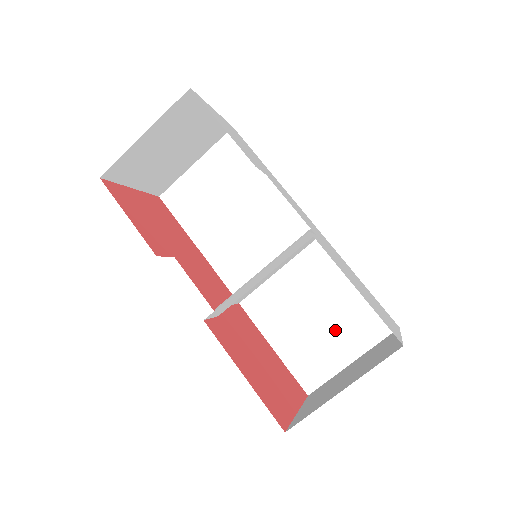
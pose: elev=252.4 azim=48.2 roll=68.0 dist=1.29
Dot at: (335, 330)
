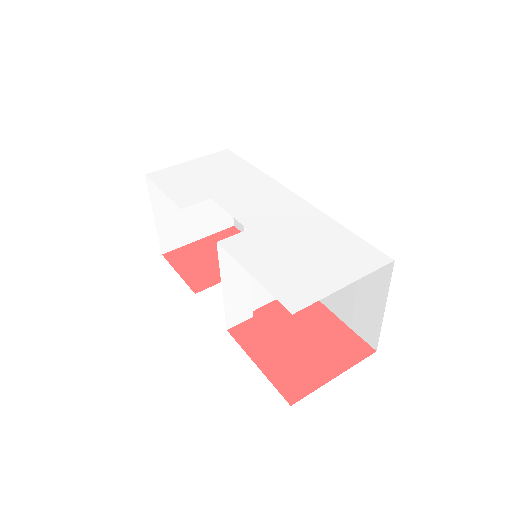
Dot at: (358, 284)
